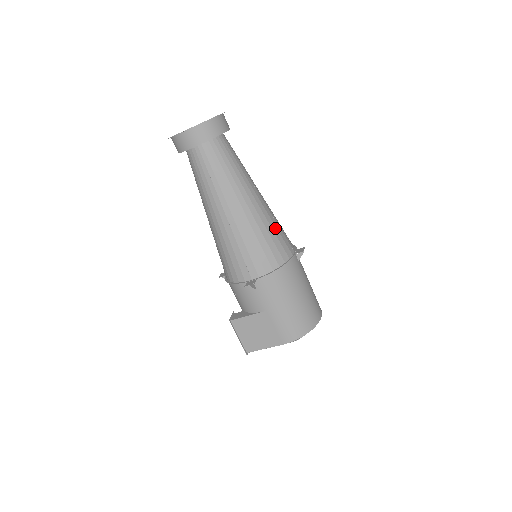
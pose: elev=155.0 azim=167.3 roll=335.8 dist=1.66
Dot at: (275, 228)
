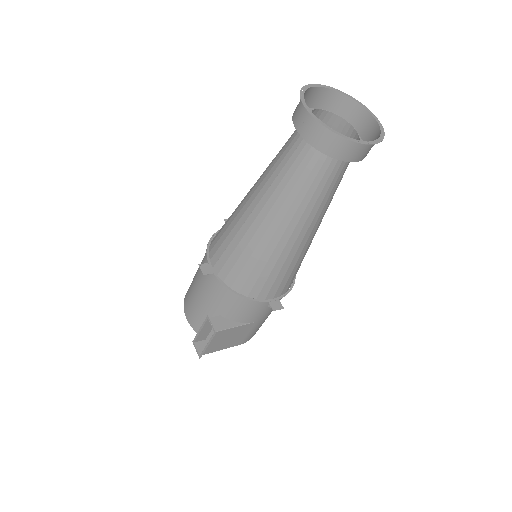
Dot at: occluded
